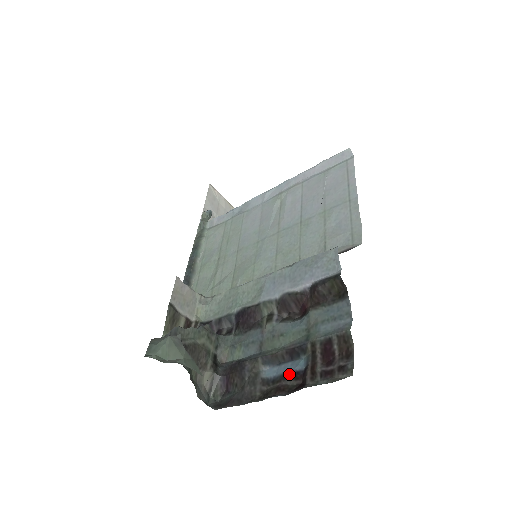
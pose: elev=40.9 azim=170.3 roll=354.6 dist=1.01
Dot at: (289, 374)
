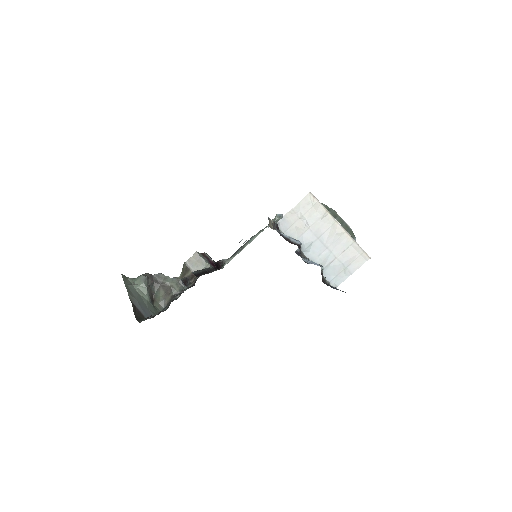
Dot at: occluded
